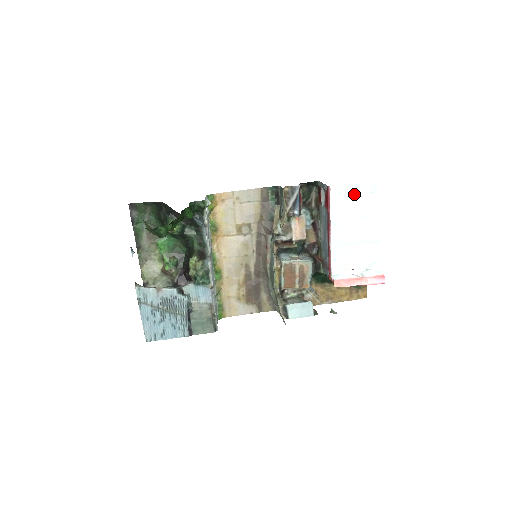
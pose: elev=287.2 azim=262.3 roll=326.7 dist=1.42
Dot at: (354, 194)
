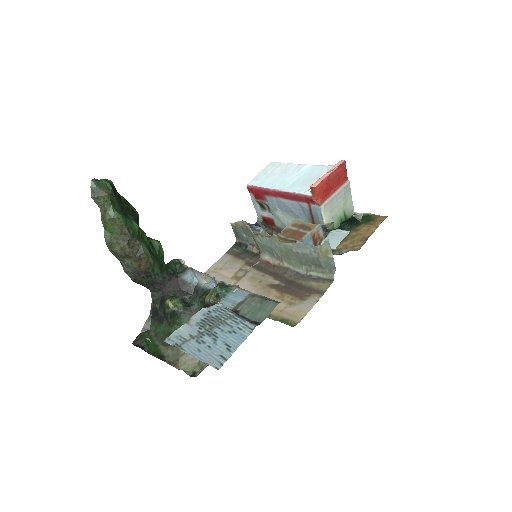
Dot at: (265, 174)
